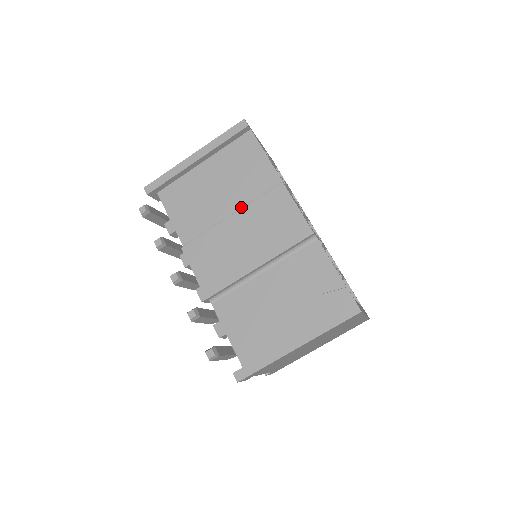
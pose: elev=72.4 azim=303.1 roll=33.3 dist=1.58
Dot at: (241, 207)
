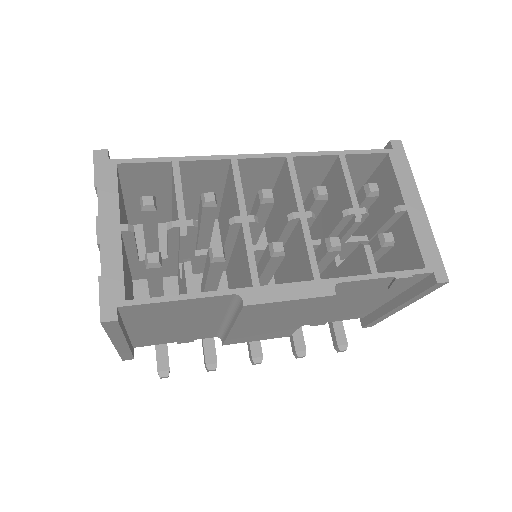
Dot at: (224, 316)
